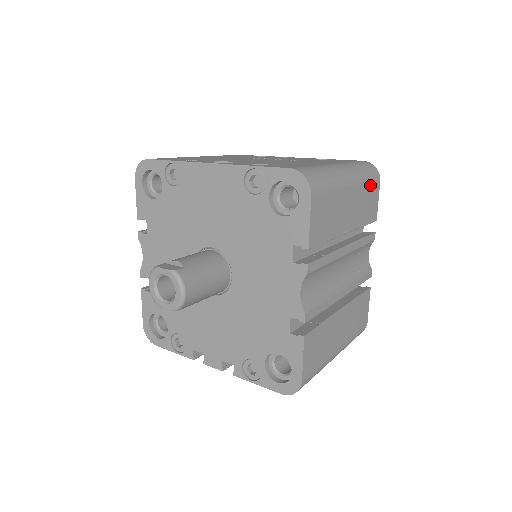
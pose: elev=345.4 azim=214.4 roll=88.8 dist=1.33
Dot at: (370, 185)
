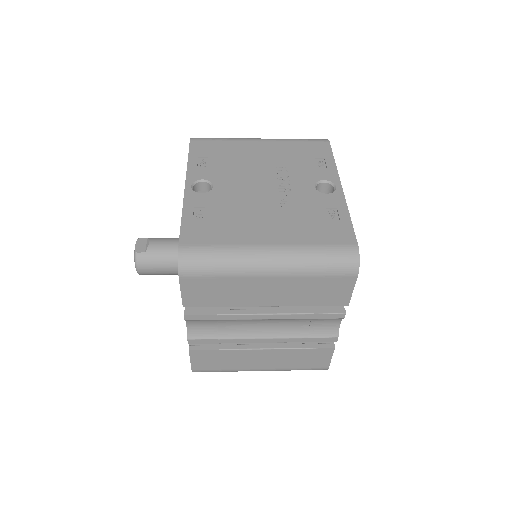
Dot at: (325, 278)
